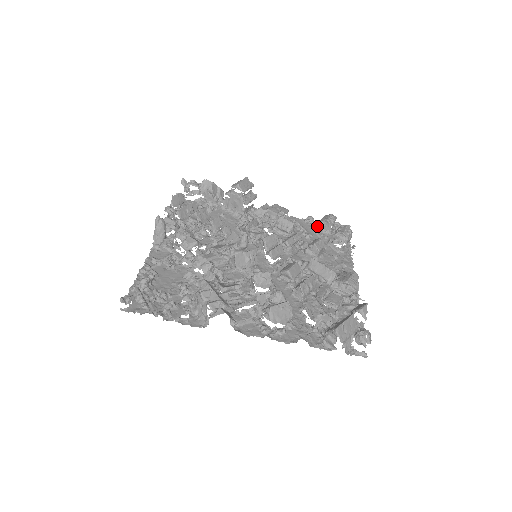
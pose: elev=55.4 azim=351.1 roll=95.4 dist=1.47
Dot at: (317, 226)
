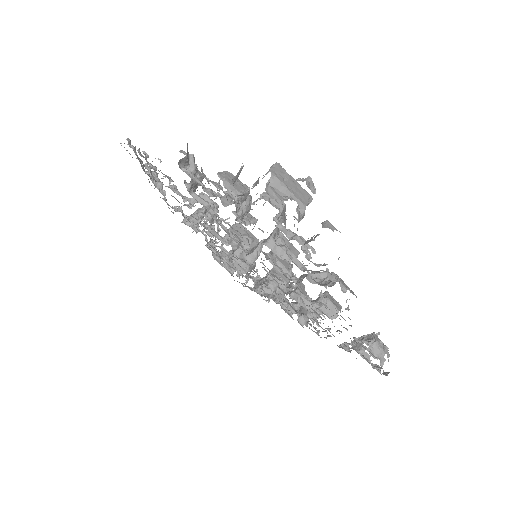
Dot at: (348, 351)
